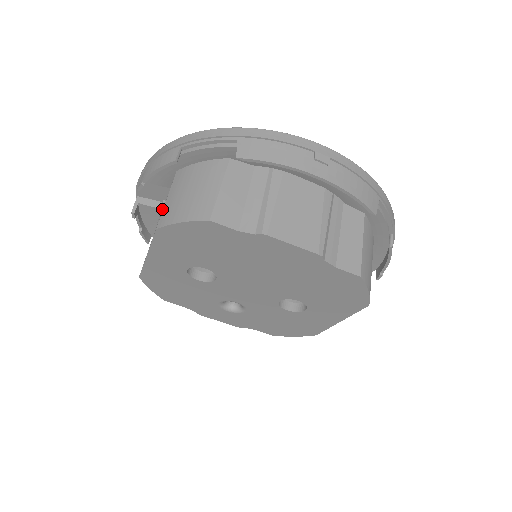
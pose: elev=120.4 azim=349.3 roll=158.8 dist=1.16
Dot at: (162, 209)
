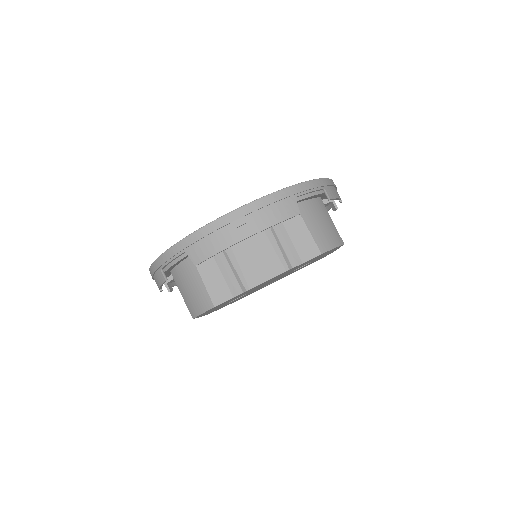
Dot at: occluded
